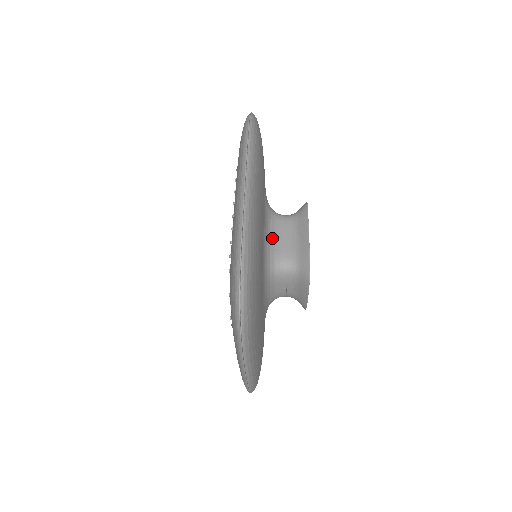
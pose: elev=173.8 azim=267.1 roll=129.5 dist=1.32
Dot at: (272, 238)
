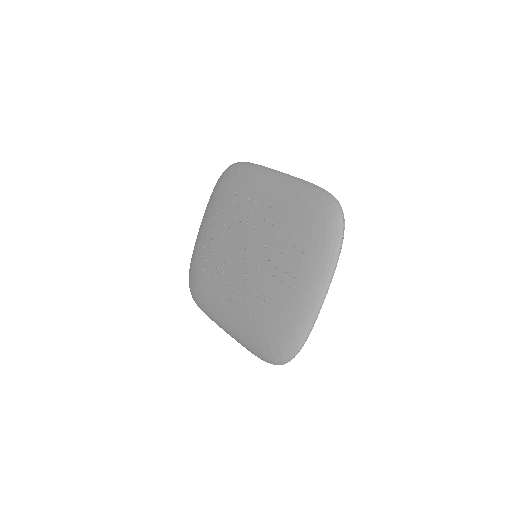
Dot at: occluded
